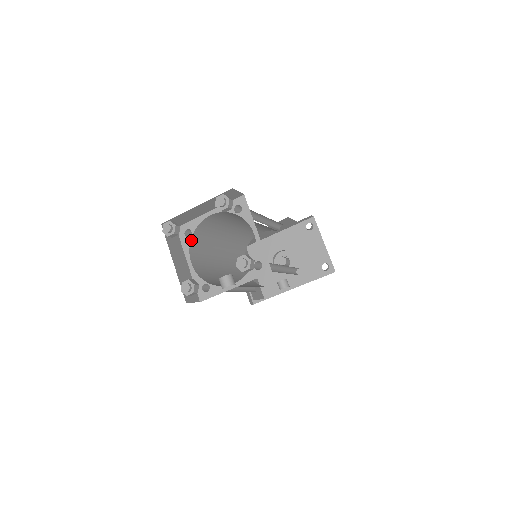
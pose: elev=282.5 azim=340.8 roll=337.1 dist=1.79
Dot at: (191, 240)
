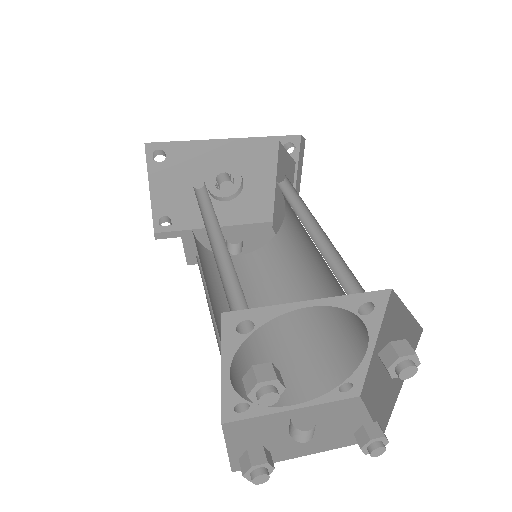
Dot at: (244, 337)
